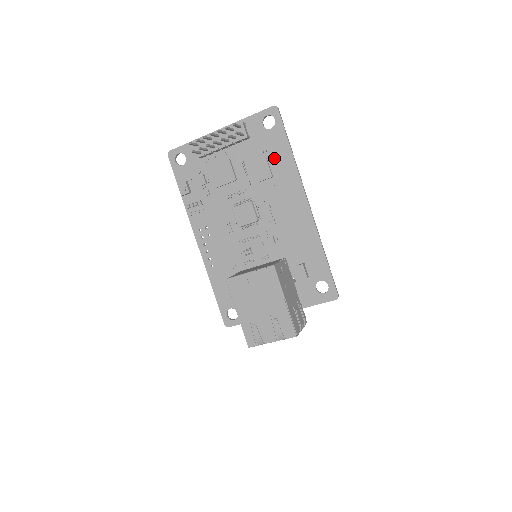
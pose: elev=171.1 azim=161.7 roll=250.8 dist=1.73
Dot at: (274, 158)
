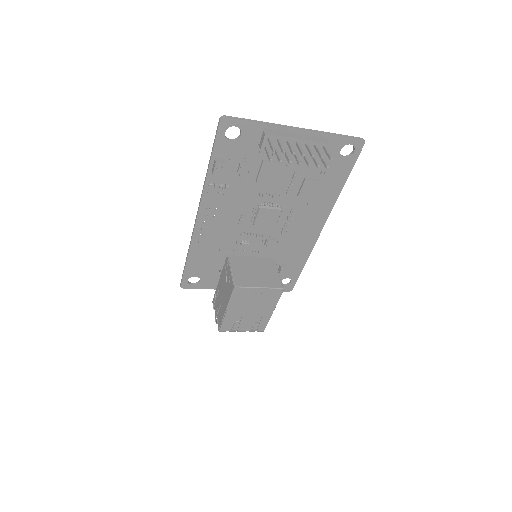
Dot at: (326, 183)
